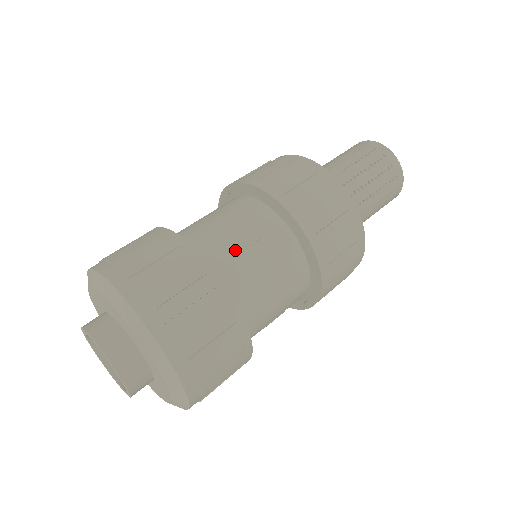
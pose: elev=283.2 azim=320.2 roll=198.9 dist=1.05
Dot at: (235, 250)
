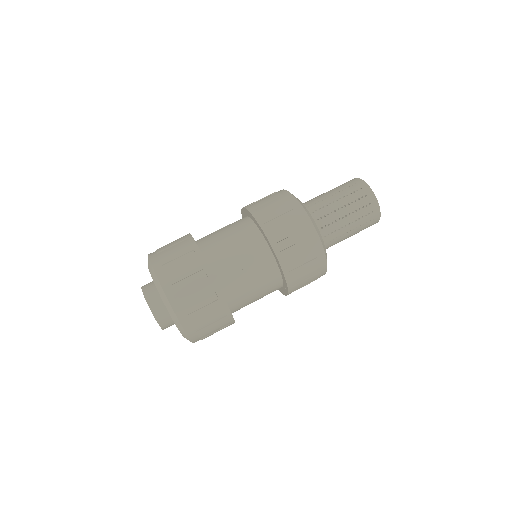
Dot at: (237, 272)
